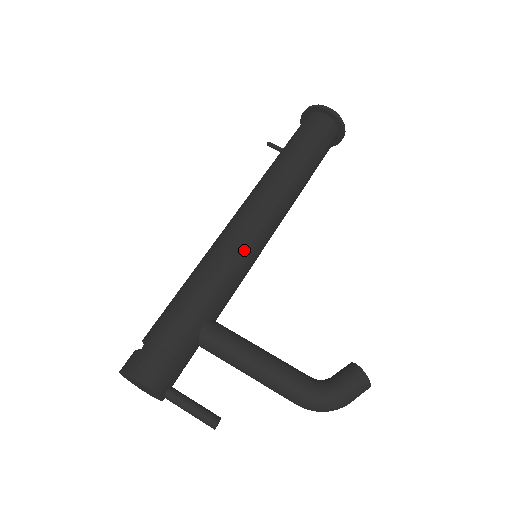
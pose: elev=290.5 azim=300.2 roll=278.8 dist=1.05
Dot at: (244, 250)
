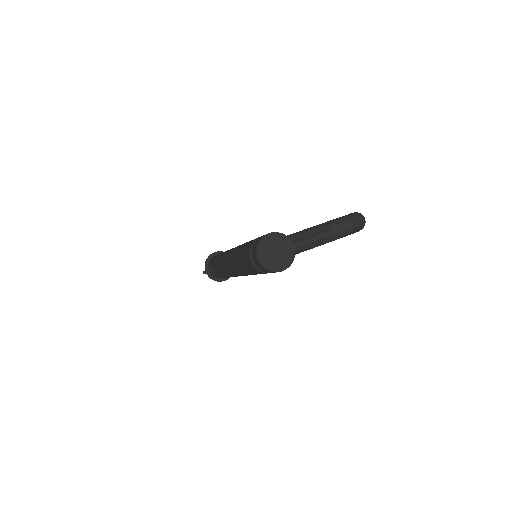
Dot at: occluded
